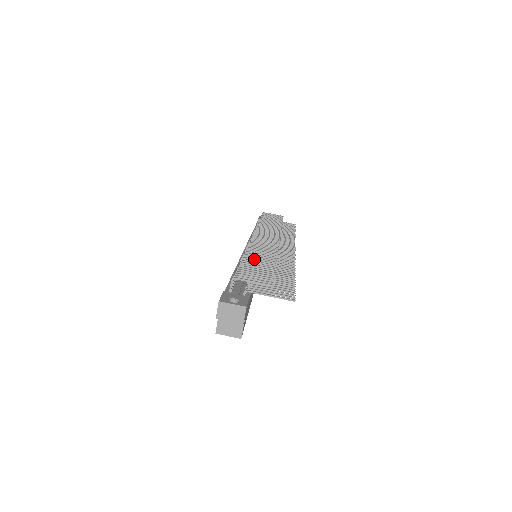
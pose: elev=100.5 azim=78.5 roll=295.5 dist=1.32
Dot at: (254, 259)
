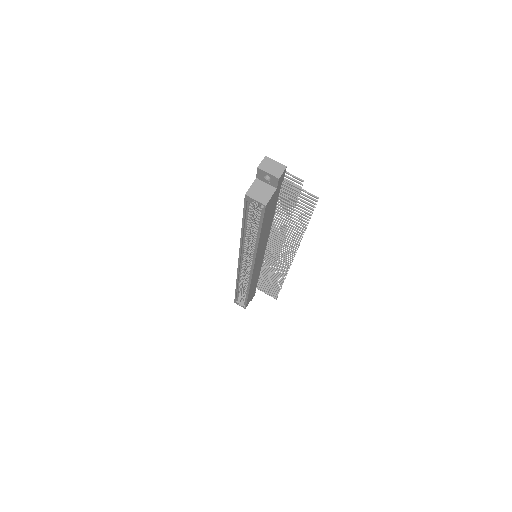
Dot at: occluded
